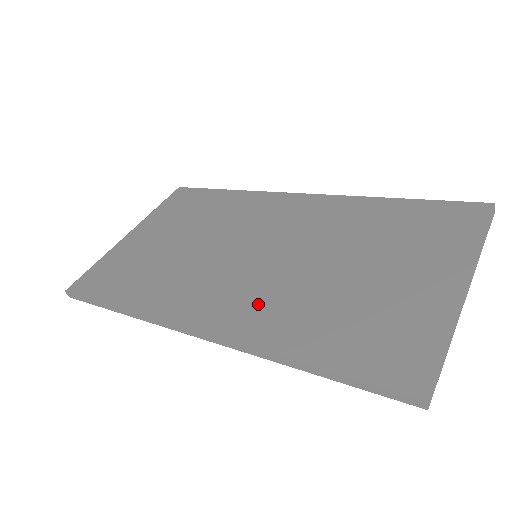
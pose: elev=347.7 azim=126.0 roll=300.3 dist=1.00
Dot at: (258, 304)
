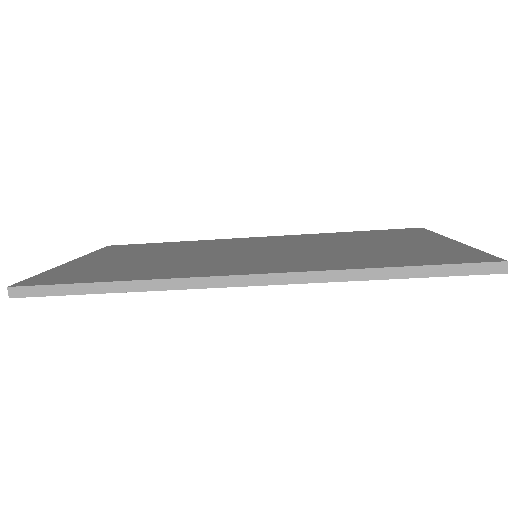
Dot at: (300, 260)
